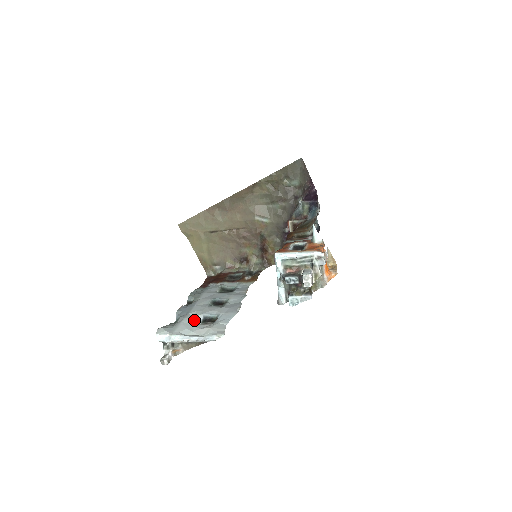
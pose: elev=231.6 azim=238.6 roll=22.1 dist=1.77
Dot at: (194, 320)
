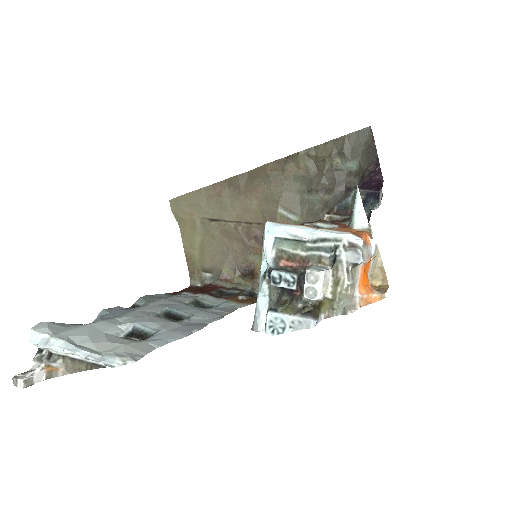
Dot at: (114, 328)
